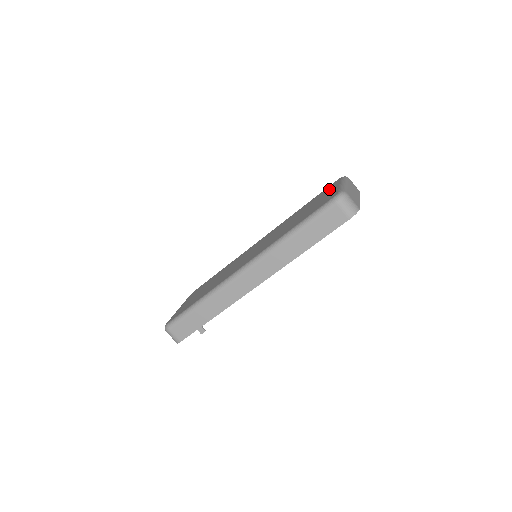
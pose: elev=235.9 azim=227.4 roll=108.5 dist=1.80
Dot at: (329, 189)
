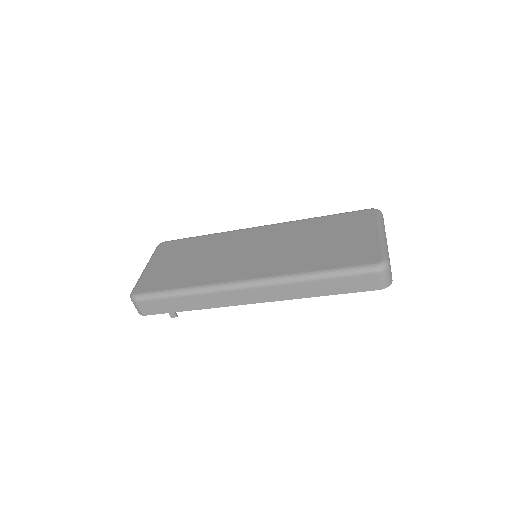
Dot at: (362, 224)
